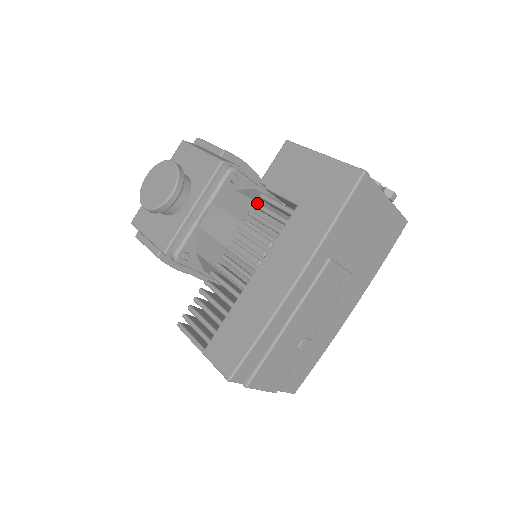
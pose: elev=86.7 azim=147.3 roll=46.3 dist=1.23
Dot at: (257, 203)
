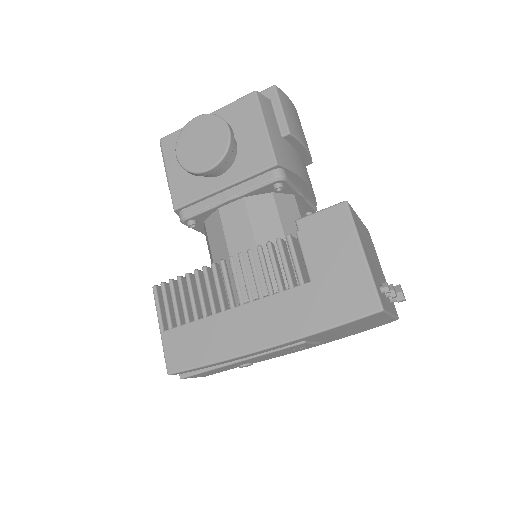
Dot at: (280, 241)
